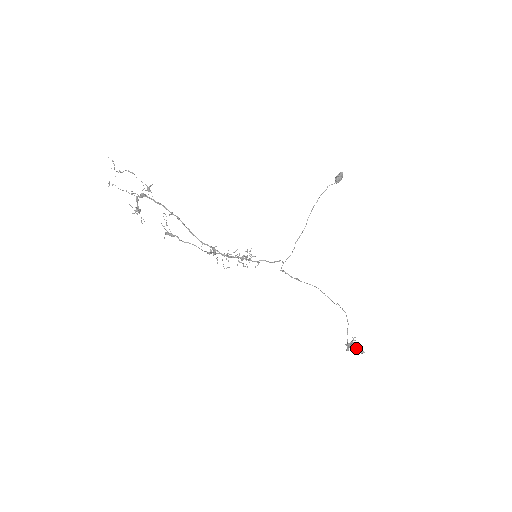
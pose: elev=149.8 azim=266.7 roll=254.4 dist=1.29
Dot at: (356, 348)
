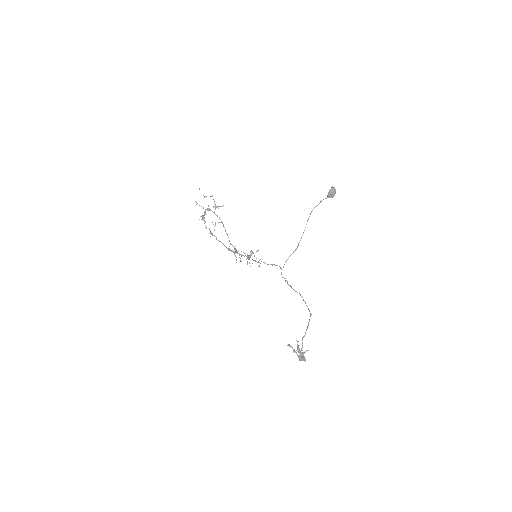
Dot at: (303, 357)
